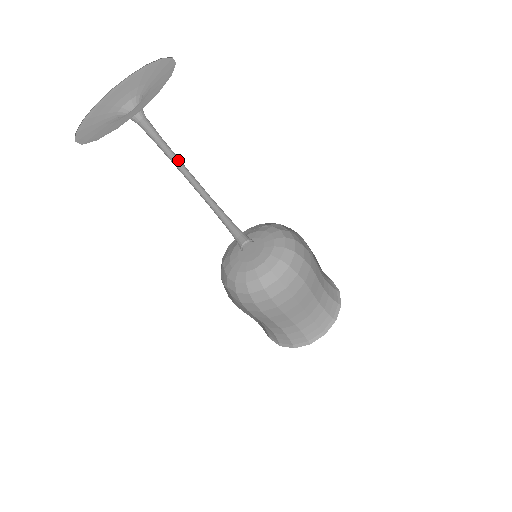
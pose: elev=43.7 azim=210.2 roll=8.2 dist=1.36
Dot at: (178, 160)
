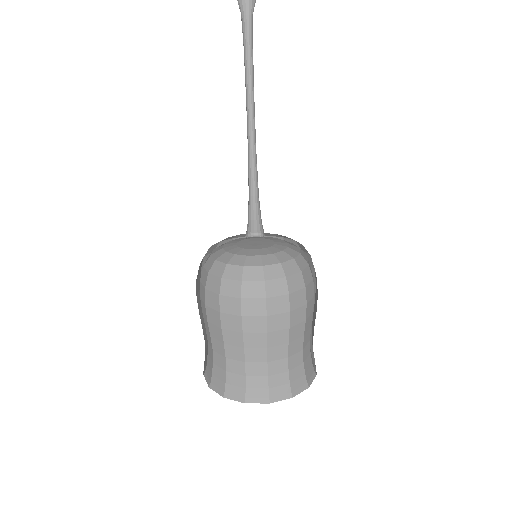
Dot at: (253, 83)
